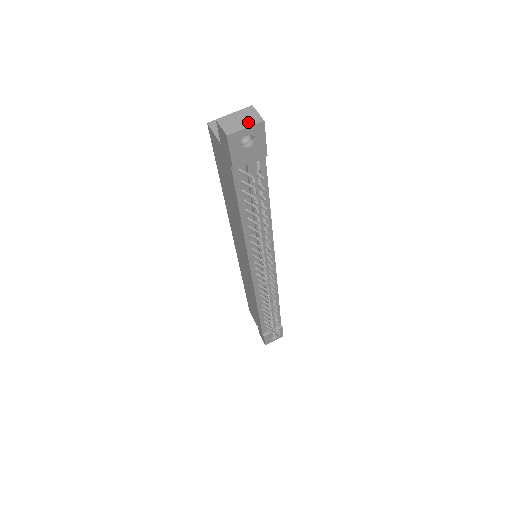
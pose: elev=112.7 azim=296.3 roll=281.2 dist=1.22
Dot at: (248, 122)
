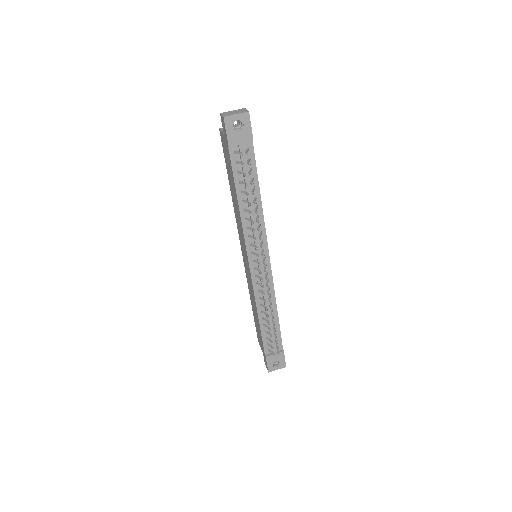
Dot at: (239, 112)
